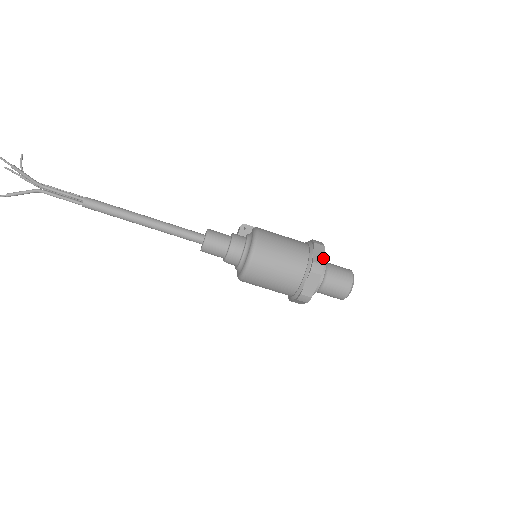
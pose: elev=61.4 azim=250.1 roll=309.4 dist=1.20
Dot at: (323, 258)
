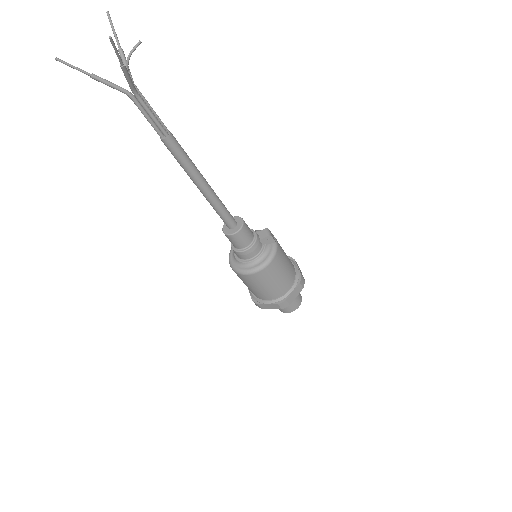
Dot at: (294, 299)
